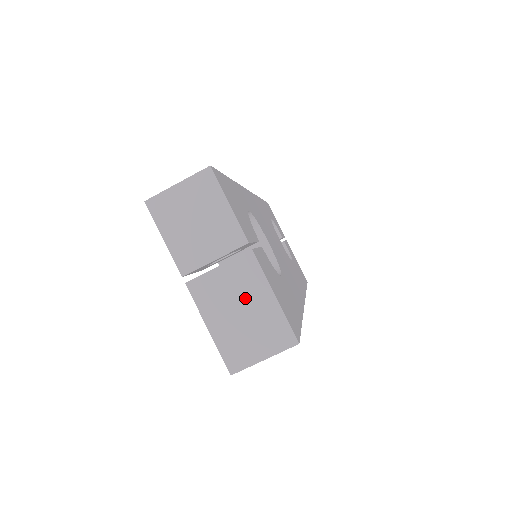
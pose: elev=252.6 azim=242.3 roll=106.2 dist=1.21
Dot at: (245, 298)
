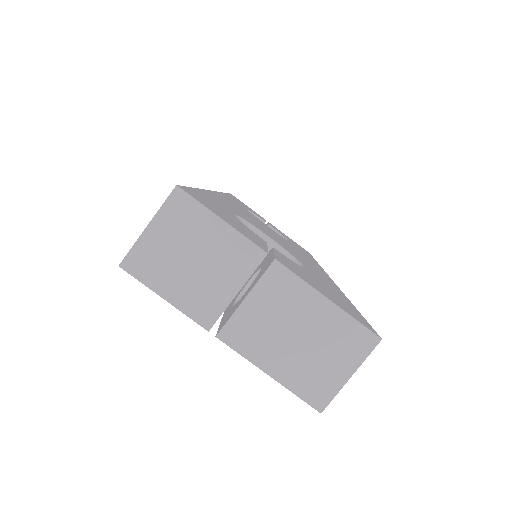
Dot at: (294, 319)
